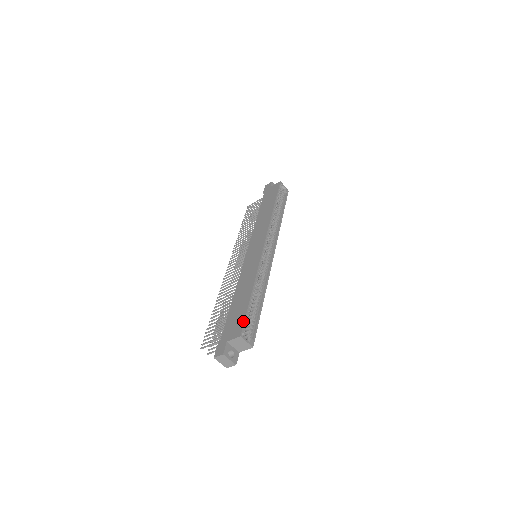
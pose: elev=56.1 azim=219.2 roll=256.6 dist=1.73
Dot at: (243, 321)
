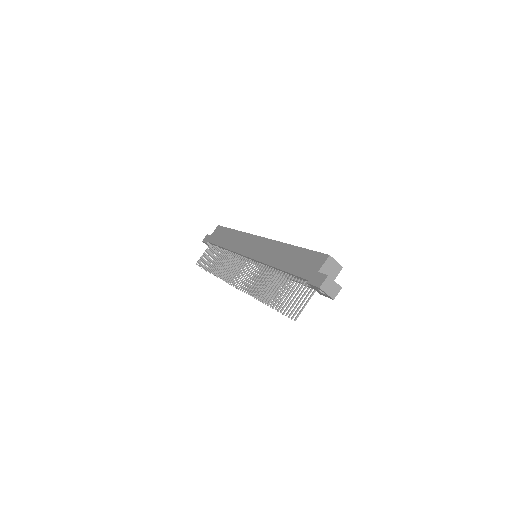
Dot at: (316, 252)
